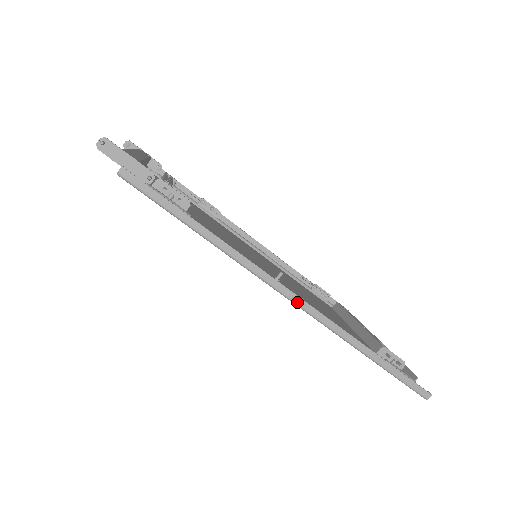
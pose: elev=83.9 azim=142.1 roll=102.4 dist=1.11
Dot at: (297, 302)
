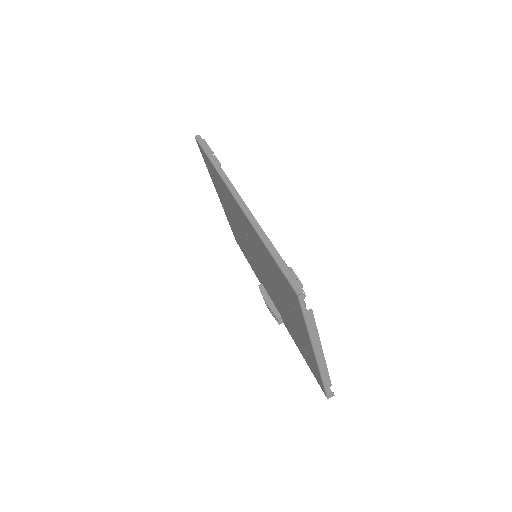
Dot at: (238, 199)
